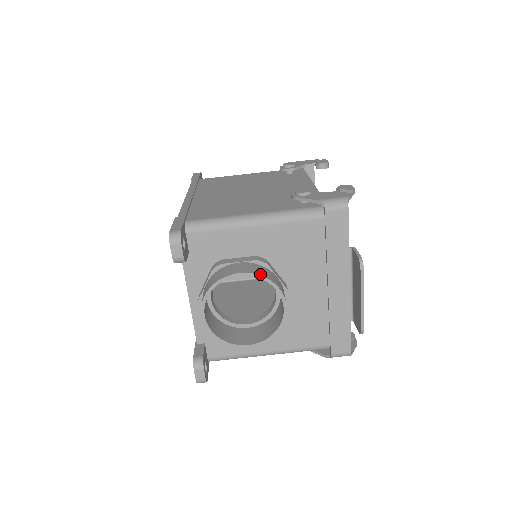
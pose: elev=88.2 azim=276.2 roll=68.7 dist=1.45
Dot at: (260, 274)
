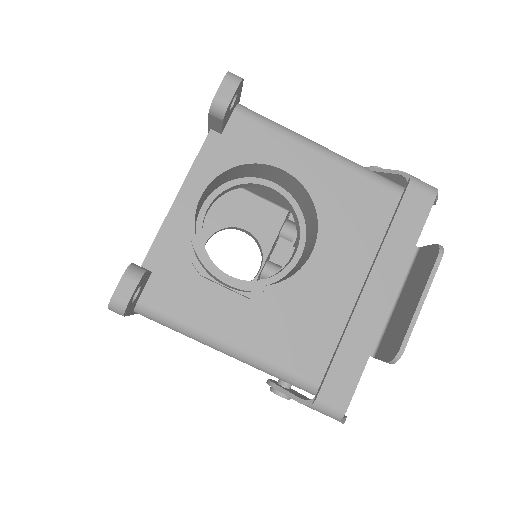
Dot at: (308, 186)
